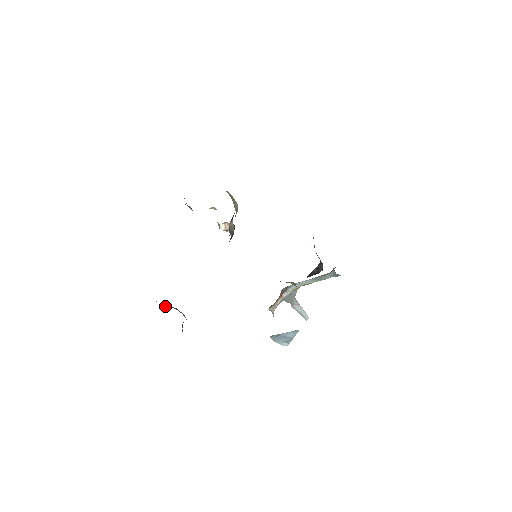
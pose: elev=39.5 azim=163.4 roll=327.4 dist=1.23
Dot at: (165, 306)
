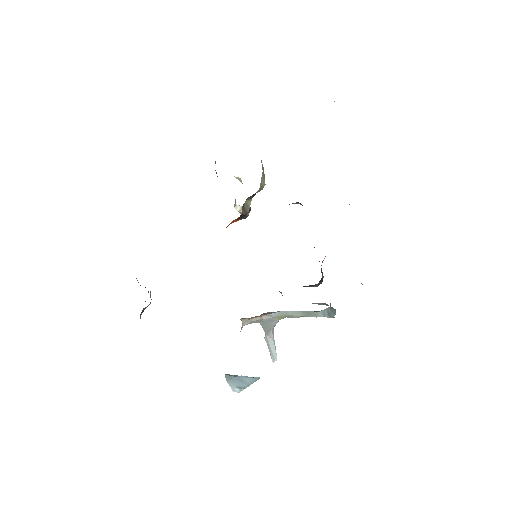
Dot at: (138, 282)
